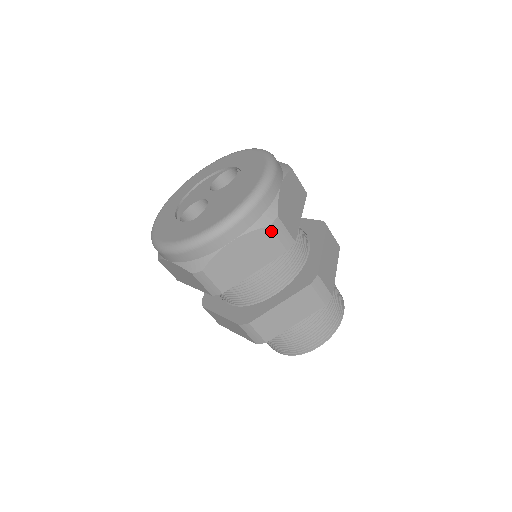
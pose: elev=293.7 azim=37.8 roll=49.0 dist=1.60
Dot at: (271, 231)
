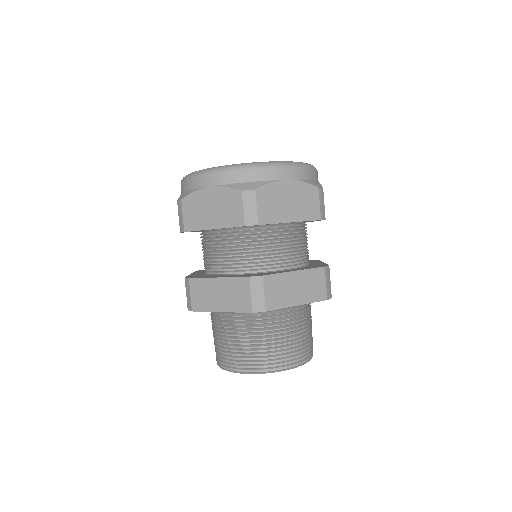
Dot at: (241, 197)
